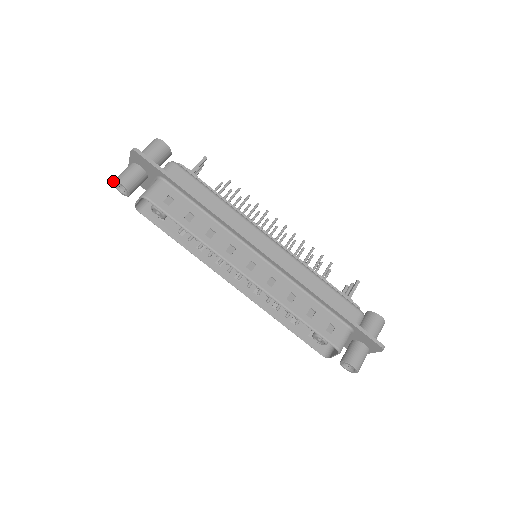
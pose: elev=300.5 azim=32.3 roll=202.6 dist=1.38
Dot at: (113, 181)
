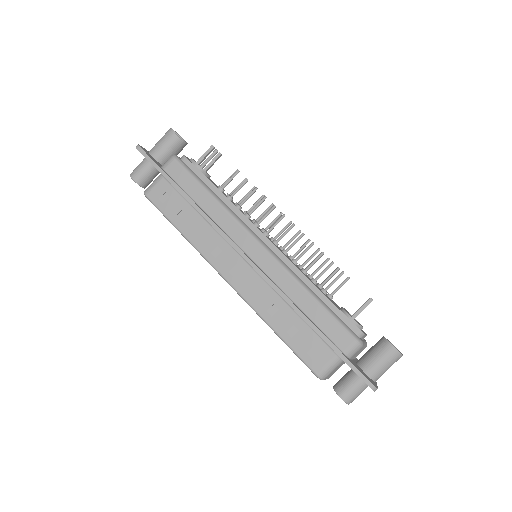
Dot at: occluded
